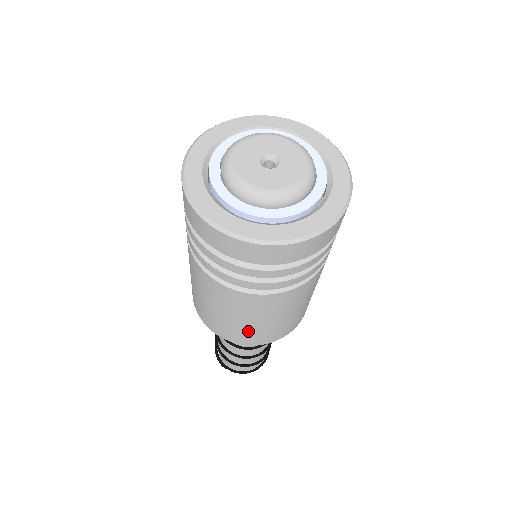
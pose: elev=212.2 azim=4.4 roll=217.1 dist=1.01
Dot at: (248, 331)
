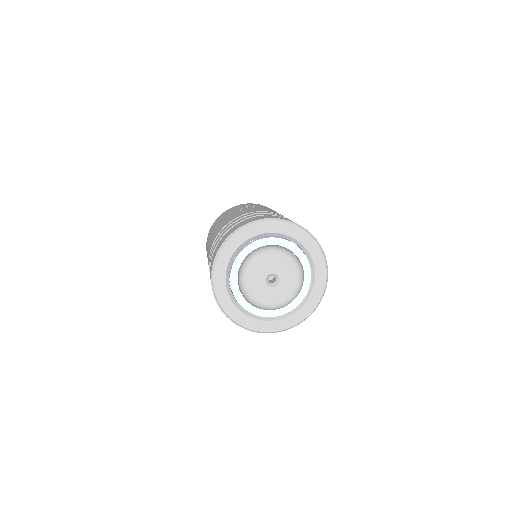
Dot at: occluded
